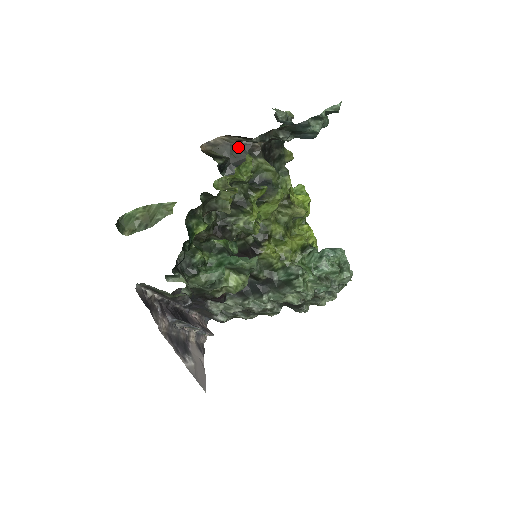
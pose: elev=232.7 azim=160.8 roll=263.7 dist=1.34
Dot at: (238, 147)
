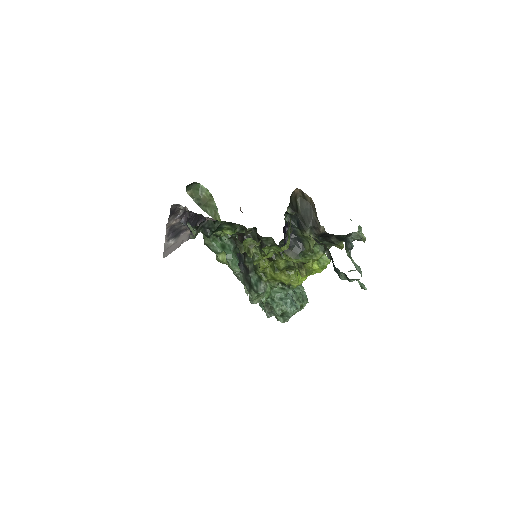
Dot at: (312, 216)
